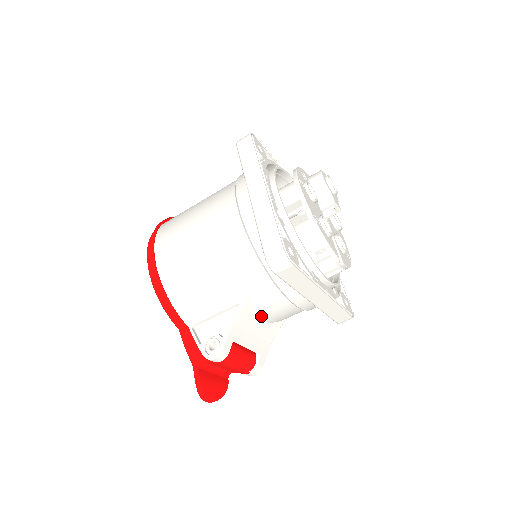
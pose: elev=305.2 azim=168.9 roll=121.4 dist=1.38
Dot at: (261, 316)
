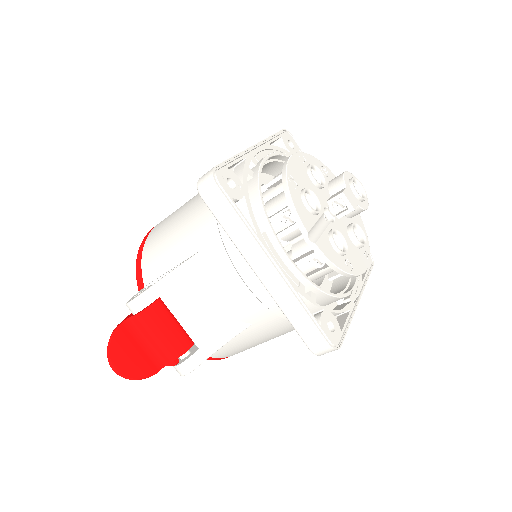
Dot at: (209, 291)
